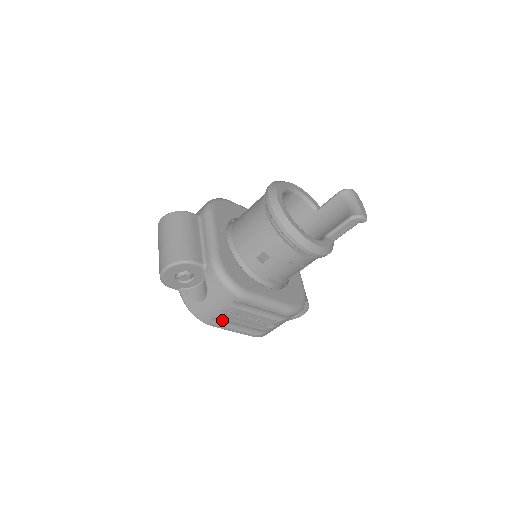
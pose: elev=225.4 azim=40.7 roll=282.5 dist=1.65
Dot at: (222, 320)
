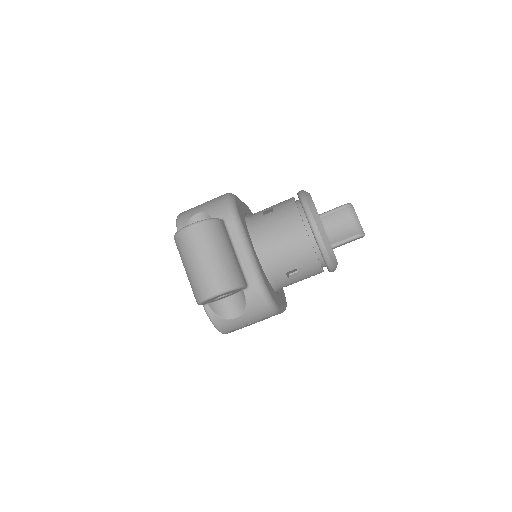
Dot at: occluded
